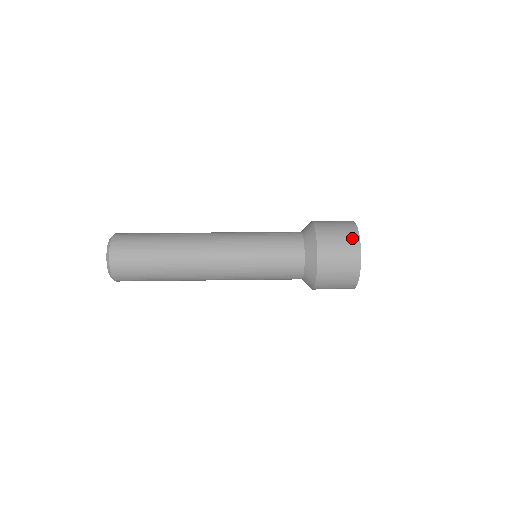
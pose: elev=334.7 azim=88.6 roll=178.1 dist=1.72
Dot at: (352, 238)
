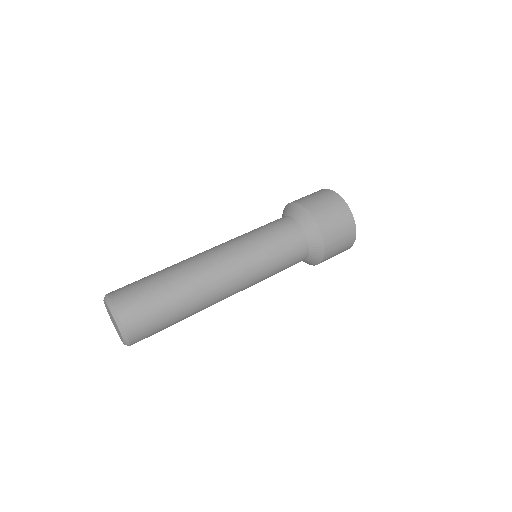
Dot at: (350, 227)
